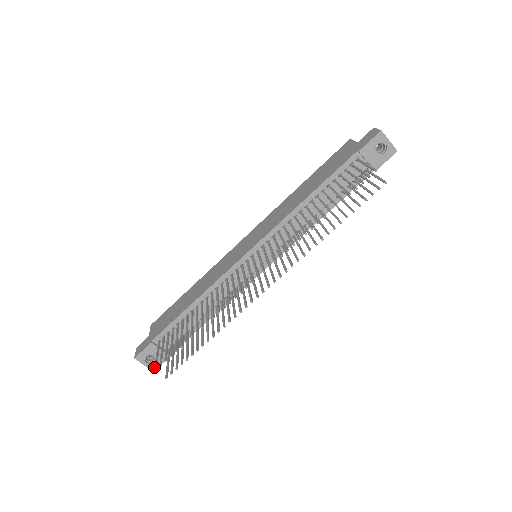
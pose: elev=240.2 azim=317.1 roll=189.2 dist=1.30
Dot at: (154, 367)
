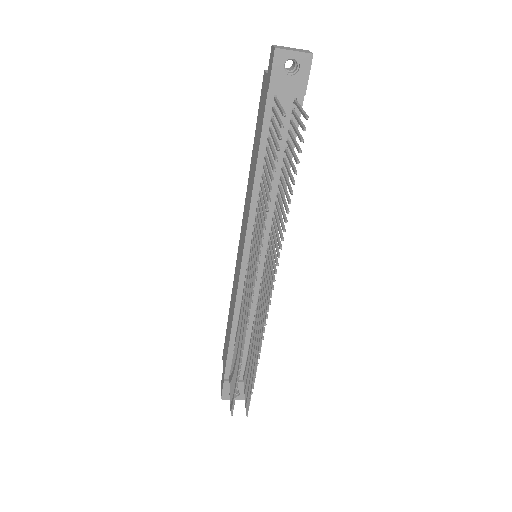
Dot at: occluded
